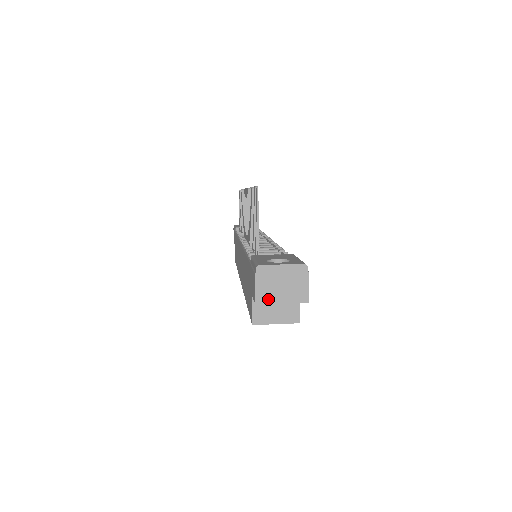
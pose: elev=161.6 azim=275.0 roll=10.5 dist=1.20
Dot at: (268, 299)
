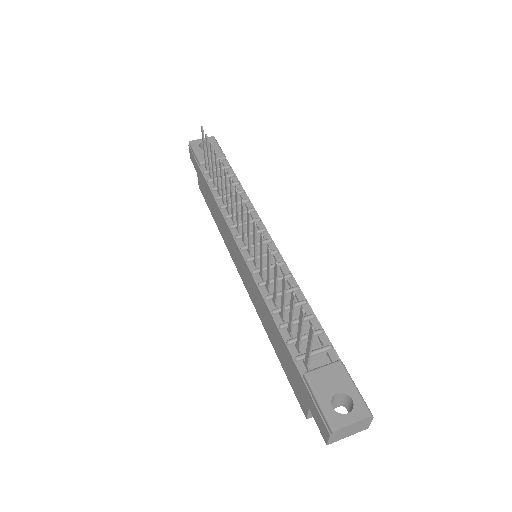
Dot at: (337, 440)
